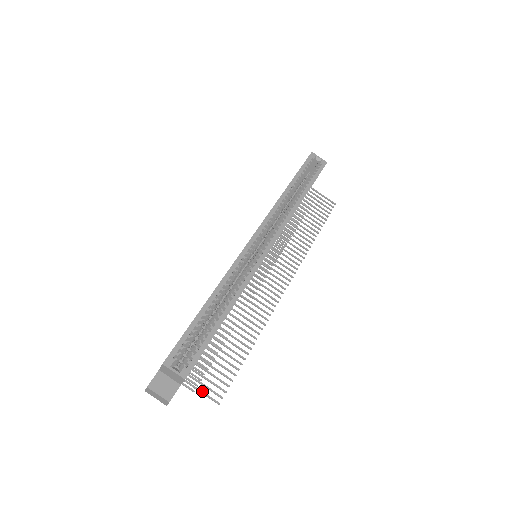
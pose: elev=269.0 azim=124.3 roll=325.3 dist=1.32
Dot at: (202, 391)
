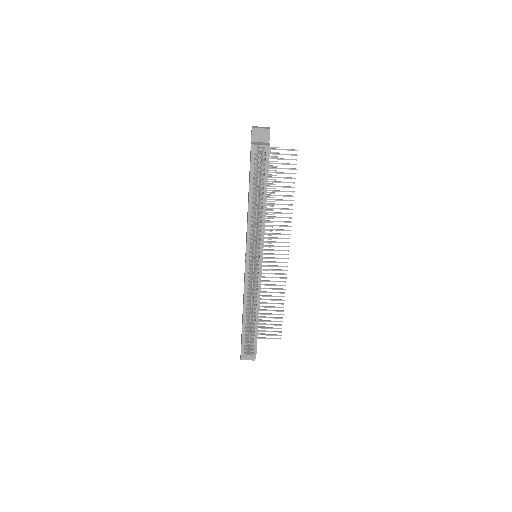
Dot at: (269, 338)
